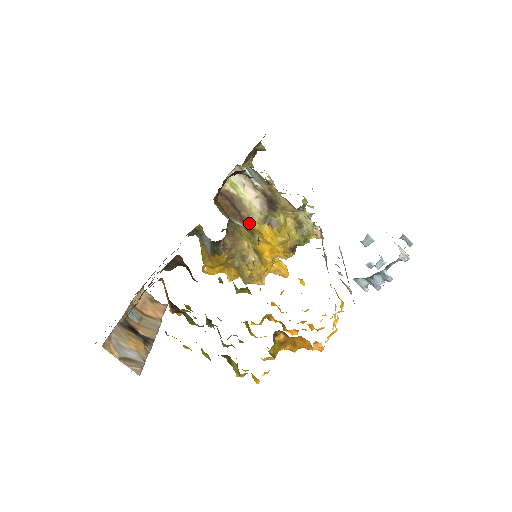
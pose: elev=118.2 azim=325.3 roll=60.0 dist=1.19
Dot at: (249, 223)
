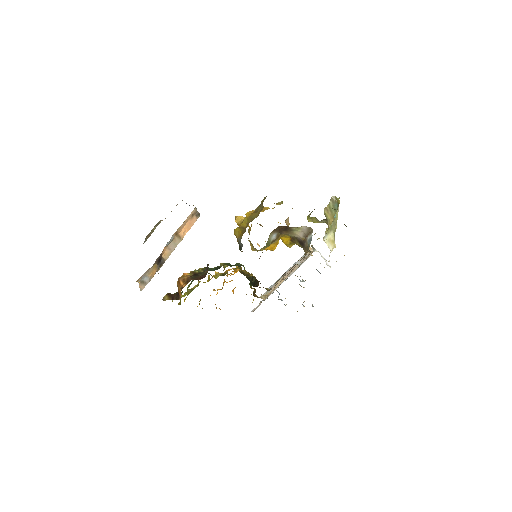
Dot at: (282, 234)
